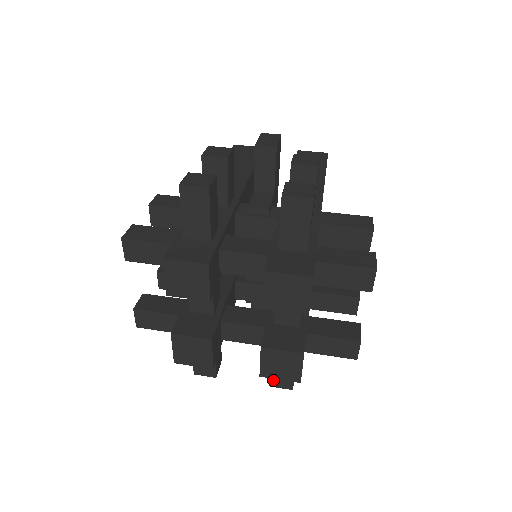
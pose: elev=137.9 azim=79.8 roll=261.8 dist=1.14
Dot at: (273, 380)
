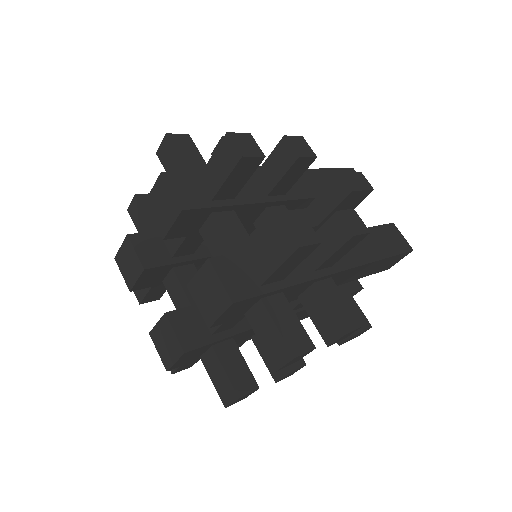
Dot at: occluded
